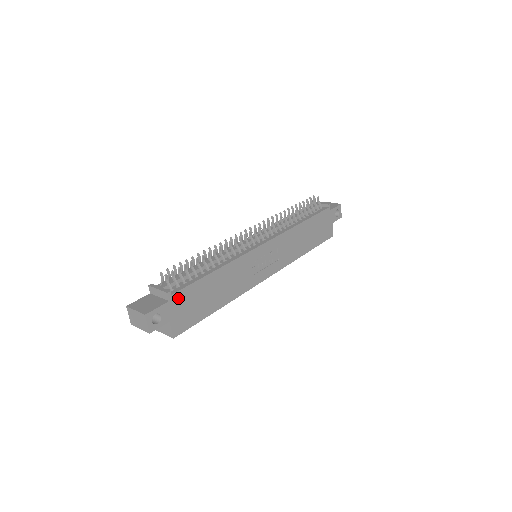
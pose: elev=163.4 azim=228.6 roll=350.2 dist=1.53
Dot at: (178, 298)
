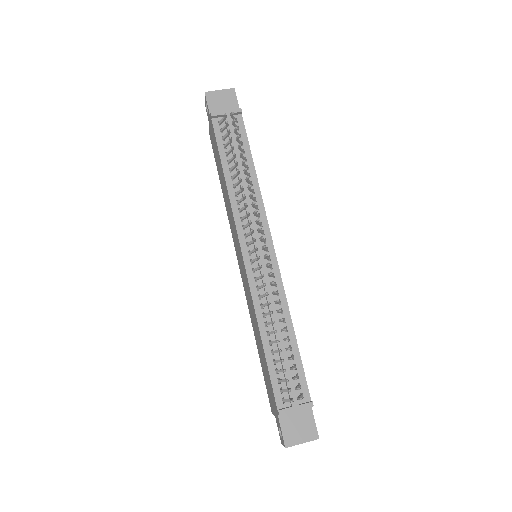
Dot at: occluded
